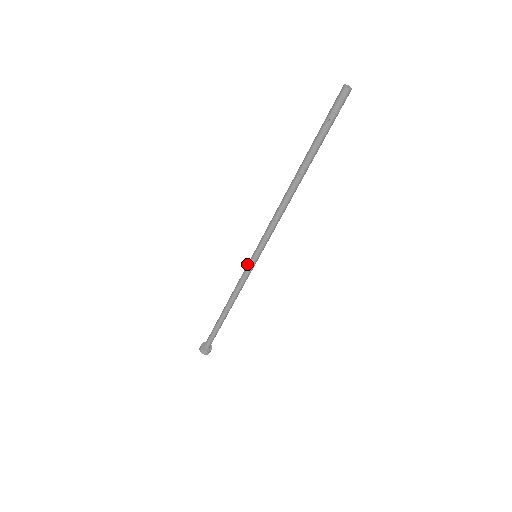
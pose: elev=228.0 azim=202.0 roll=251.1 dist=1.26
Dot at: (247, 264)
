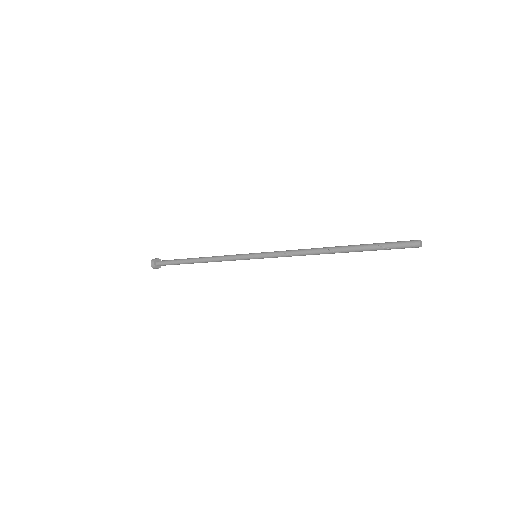
Dot at: (244, 256)
